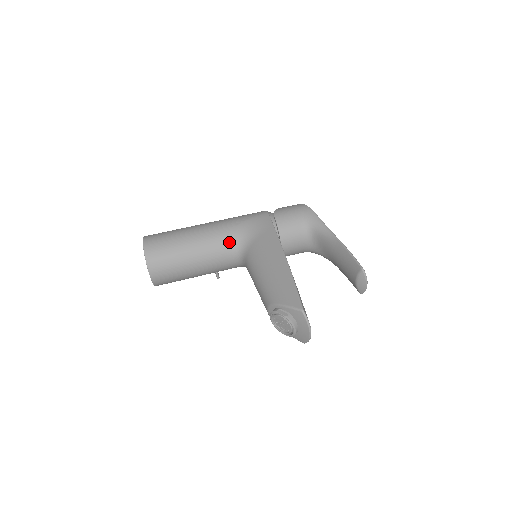
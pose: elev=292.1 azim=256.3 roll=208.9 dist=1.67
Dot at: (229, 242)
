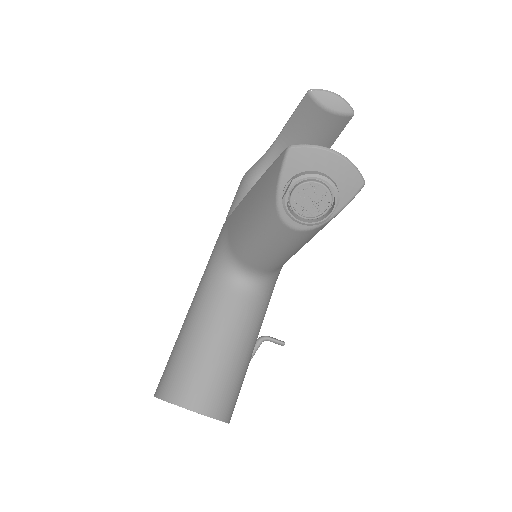
Dot at: (217, 280)
